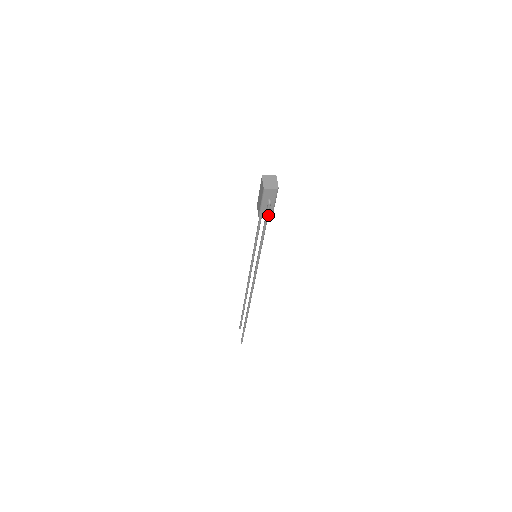
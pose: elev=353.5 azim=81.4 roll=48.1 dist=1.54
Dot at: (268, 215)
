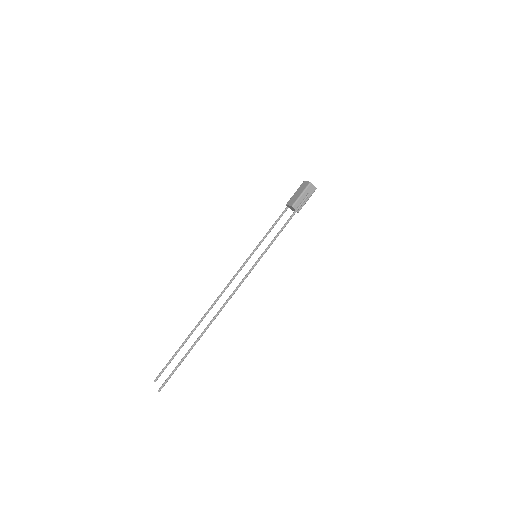
Dot at: (298, 208)
